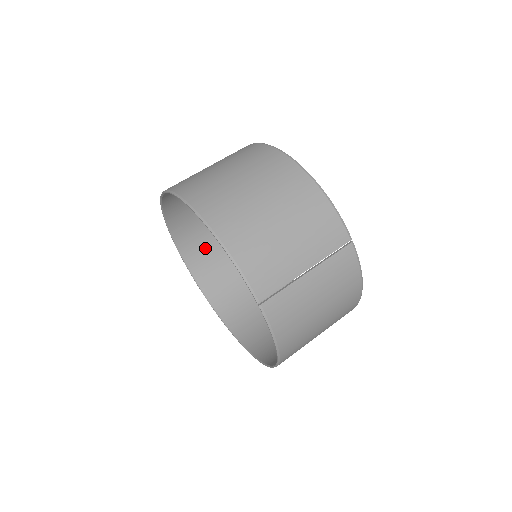
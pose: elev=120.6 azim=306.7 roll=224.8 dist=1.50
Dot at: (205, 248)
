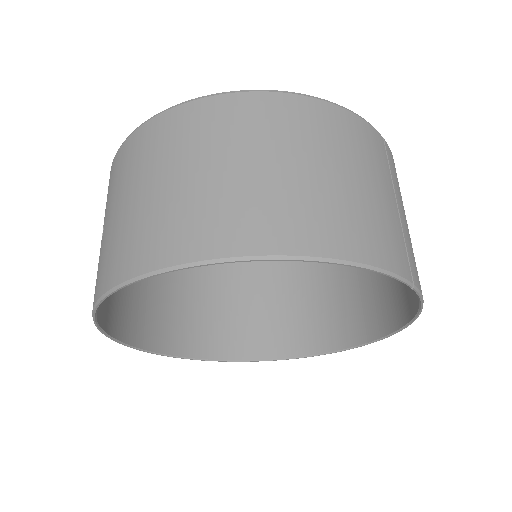
Dot at: (148, 312)
